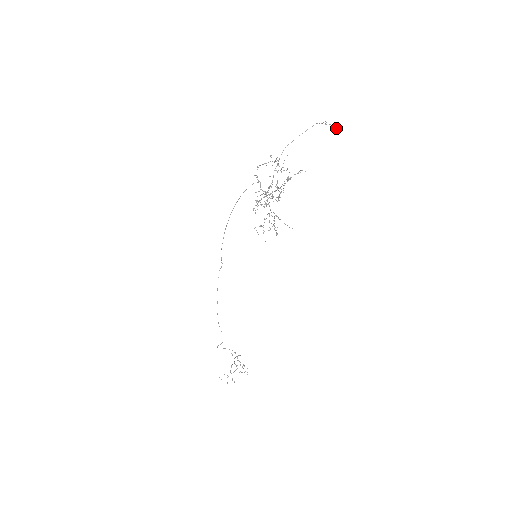
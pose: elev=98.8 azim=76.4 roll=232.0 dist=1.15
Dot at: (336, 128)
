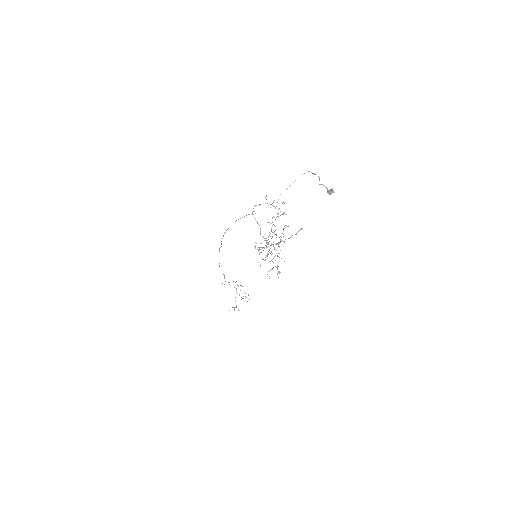
Dot at: (330, 193)
